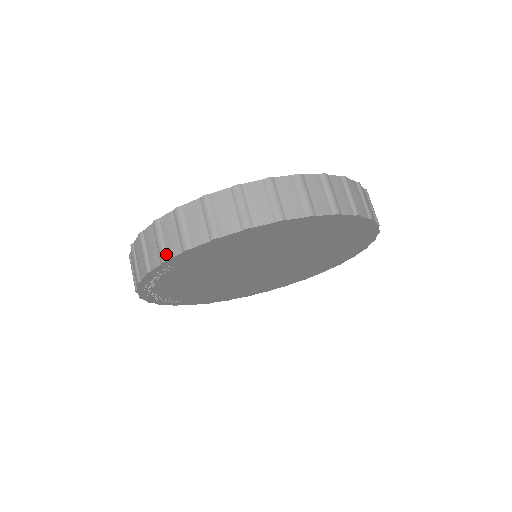
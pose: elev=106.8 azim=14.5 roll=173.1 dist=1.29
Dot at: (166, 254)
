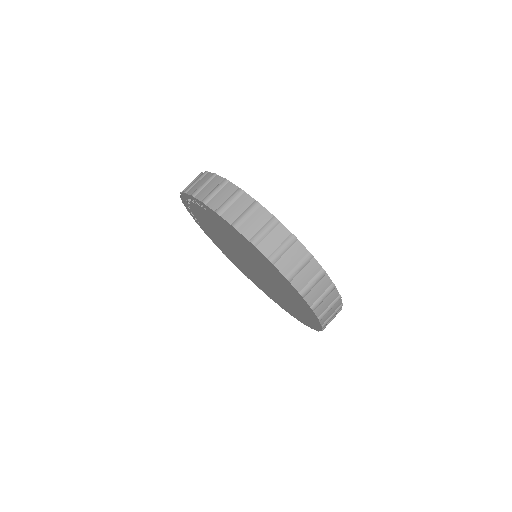
Dot at: (209, 201)
